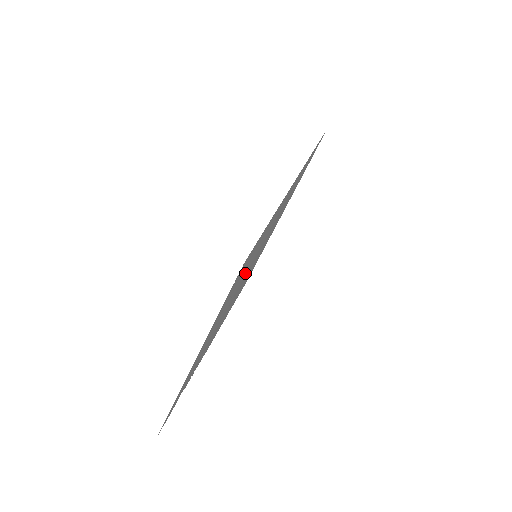
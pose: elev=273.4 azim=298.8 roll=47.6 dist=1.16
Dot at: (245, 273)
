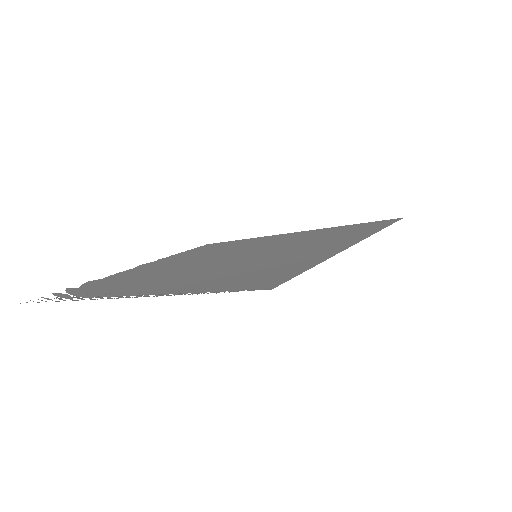
Dot at: occluded
